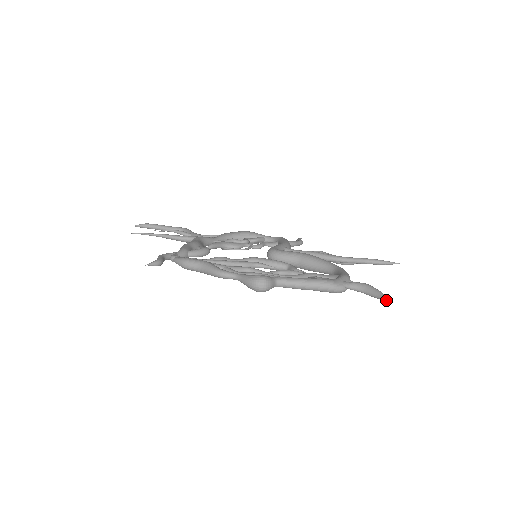
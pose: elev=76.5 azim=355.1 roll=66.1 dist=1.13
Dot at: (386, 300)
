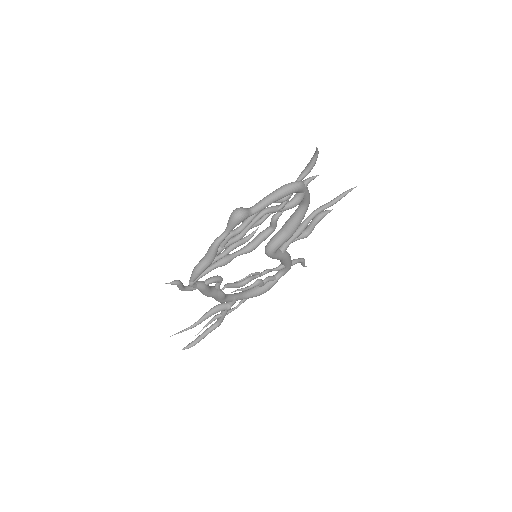
Dot at: (316, 149)
